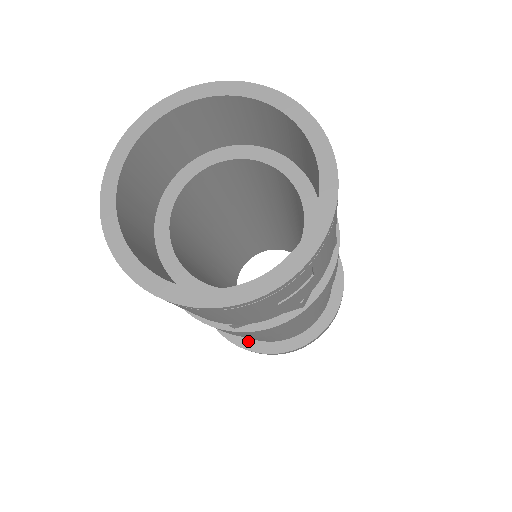
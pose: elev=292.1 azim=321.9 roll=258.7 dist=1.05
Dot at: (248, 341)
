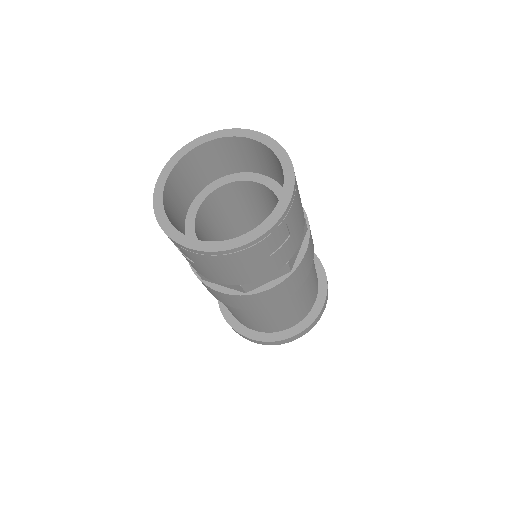
Dot at: (260, 334)
